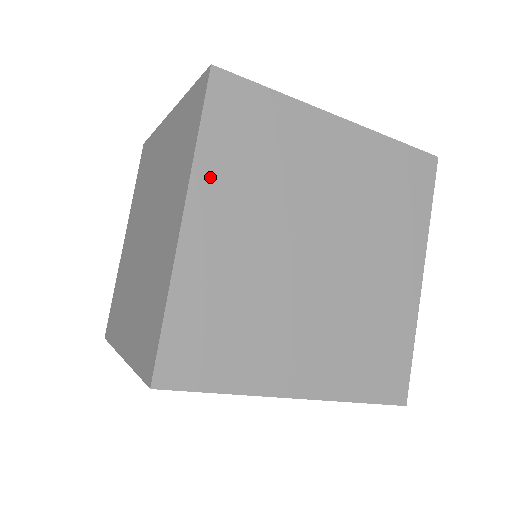
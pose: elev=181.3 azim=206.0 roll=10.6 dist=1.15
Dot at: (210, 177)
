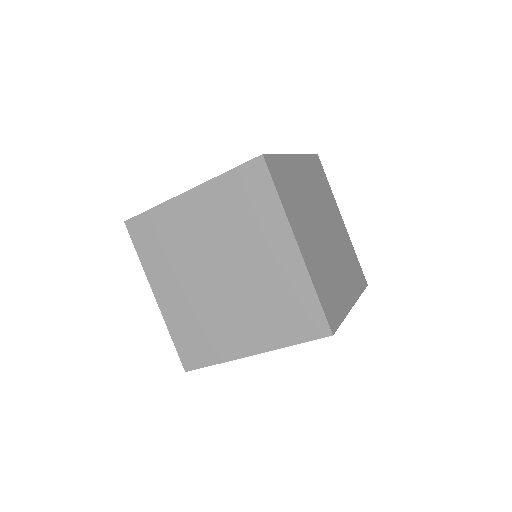
Dot at: (153, 272)
